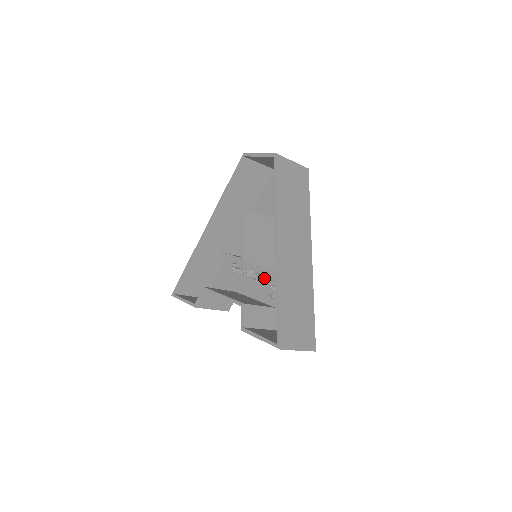
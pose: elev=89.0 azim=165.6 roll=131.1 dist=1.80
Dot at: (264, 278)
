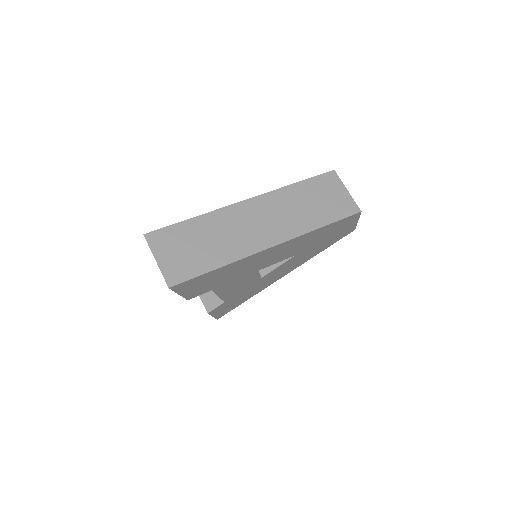
Dot at: occluded
